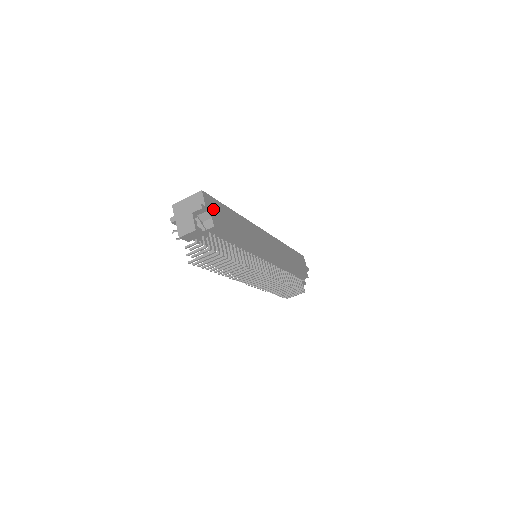
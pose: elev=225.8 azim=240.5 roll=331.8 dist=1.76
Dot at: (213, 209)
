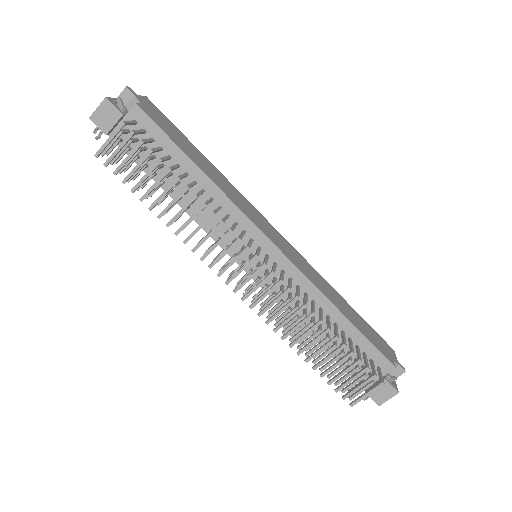
Dot at: (153, 111)
